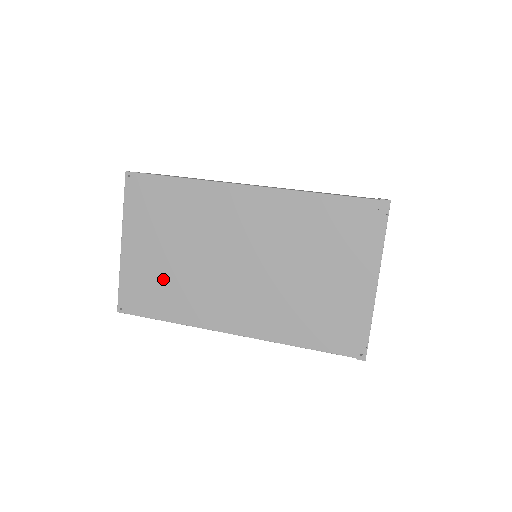
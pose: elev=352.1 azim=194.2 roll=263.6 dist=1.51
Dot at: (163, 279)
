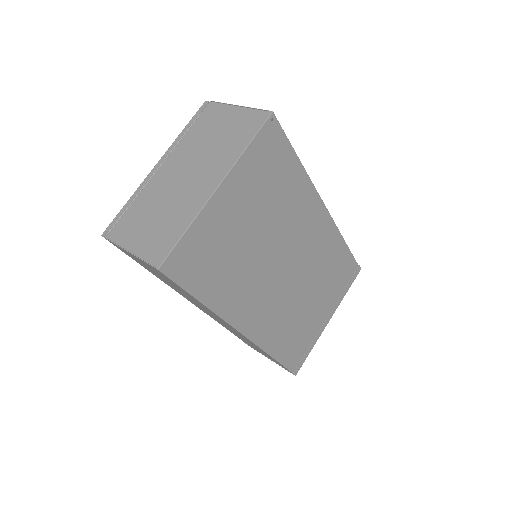
Dot at: (228, 253)
